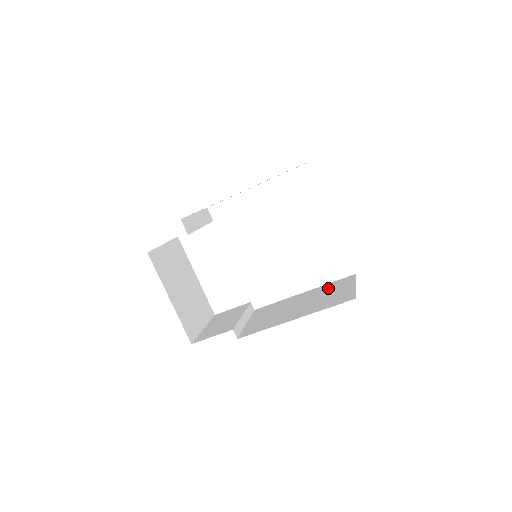
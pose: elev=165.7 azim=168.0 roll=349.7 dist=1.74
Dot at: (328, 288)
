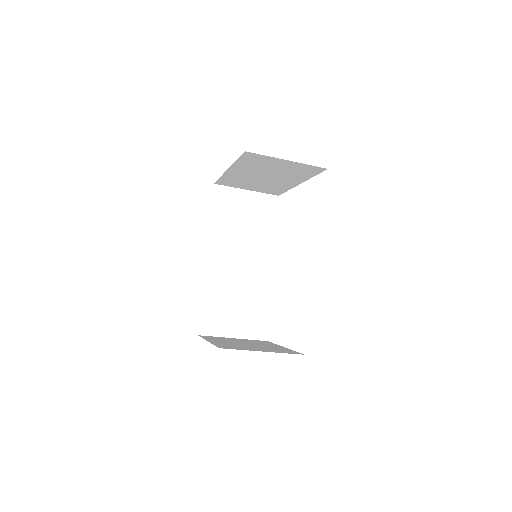
Dot at: occluded
